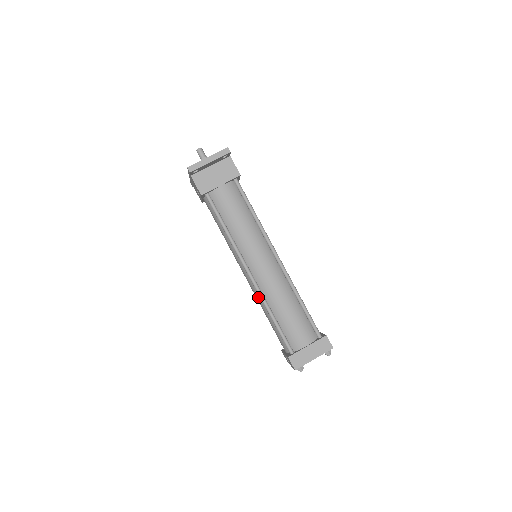
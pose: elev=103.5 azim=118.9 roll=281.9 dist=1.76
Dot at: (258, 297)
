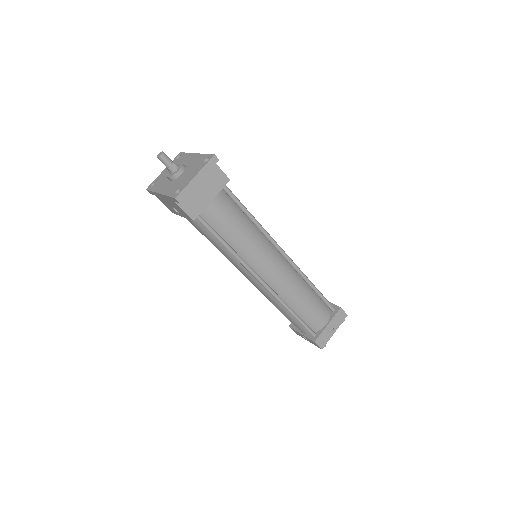
Dot at: (271, 298)
